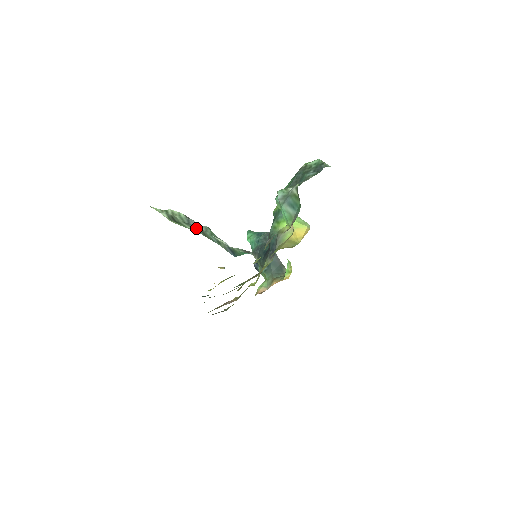
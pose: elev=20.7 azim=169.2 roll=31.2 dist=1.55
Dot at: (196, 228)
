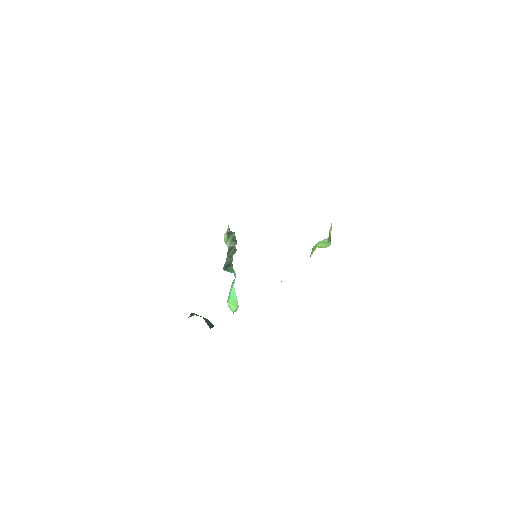
Dot at: (231, 245)
